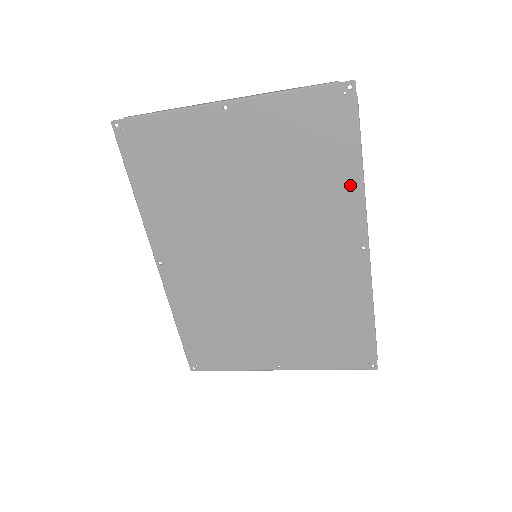
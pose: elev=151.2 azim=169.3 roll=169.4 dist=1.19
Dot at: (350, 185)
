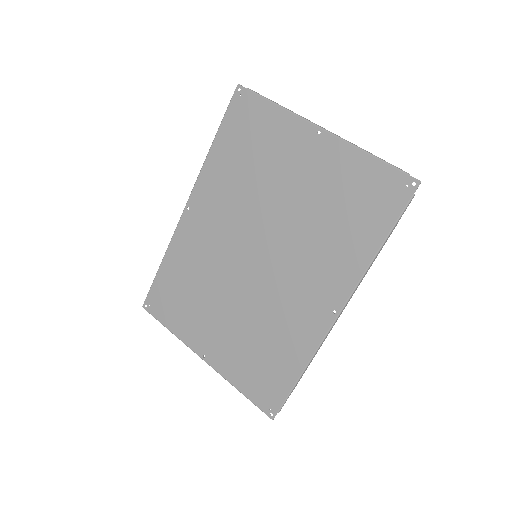
Dot at: (361, 256)
